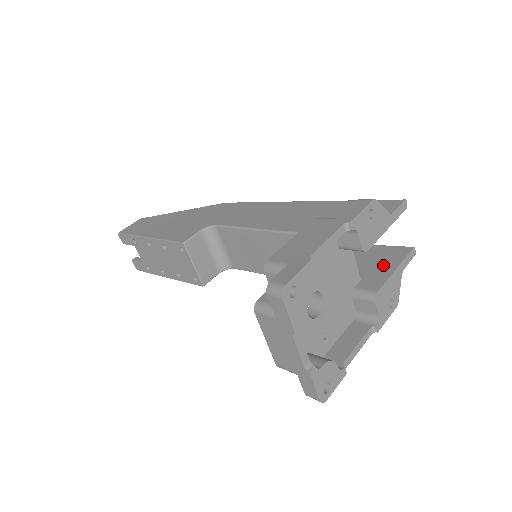
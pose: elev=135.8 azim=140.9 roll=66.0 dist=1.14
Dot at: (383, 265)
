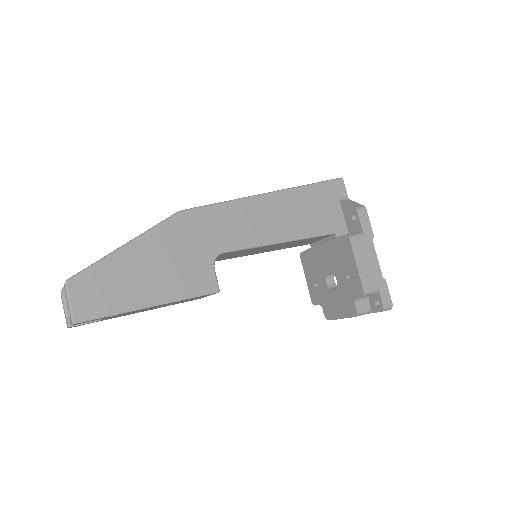
Dot at: occluded
